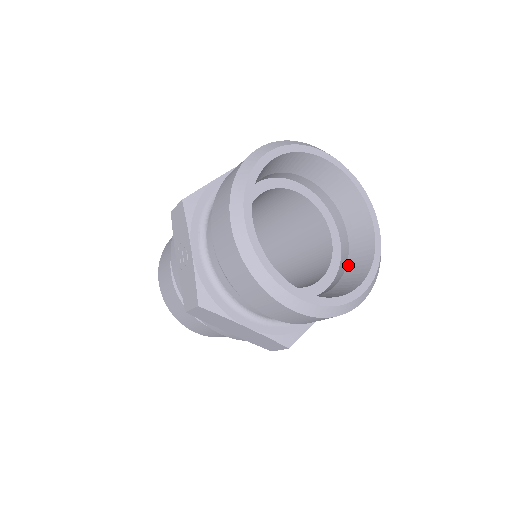
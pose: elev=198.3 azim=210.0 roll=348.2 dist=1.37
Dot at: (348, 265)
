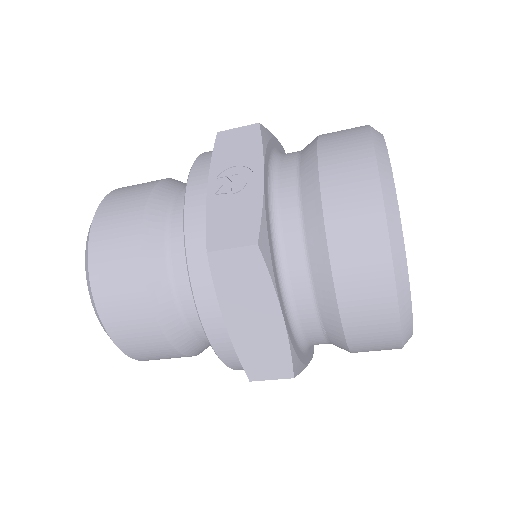
Dot at: occluded
